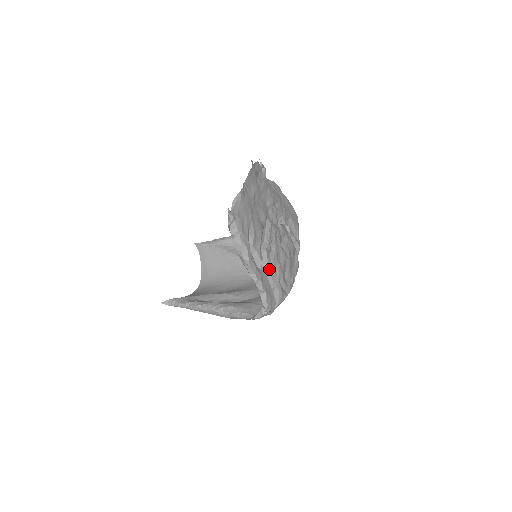
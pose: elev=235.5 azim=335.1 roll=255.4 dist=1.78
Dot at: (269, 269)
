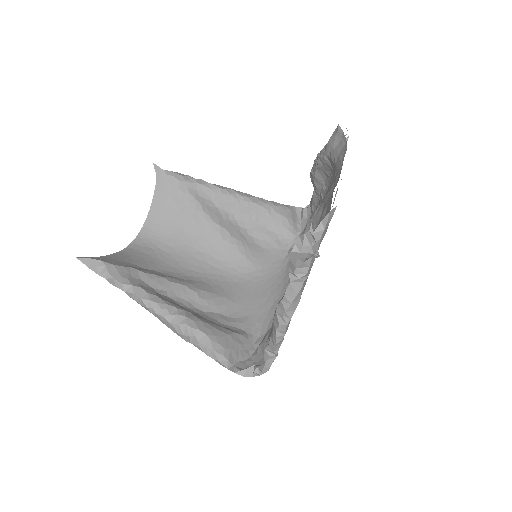
Dot at: occluded
